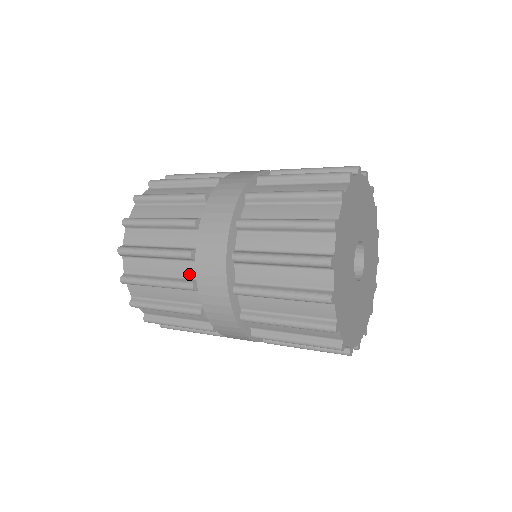
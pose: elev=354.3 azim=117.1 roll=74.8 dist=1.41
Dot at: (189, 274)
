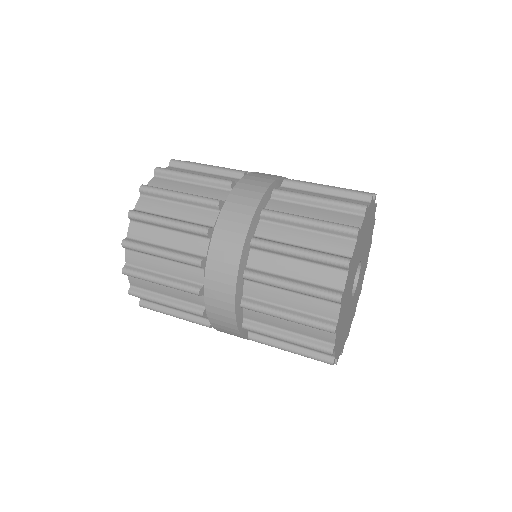
Dot at: (204, 317)
